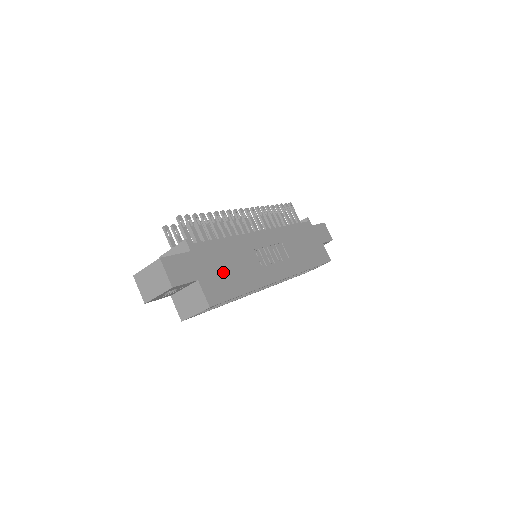
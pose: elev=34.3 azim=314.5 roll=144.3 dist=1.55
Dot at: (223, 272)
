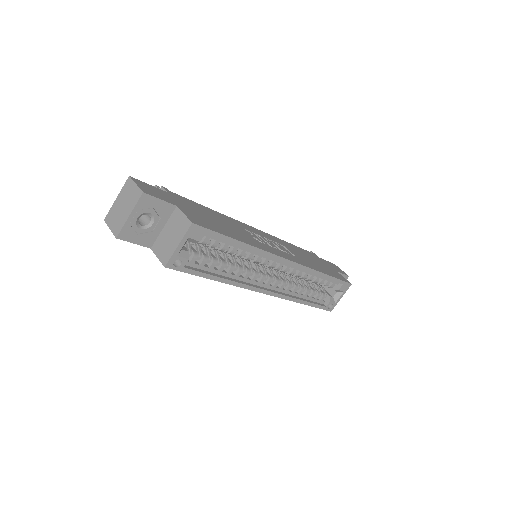
Dot at: (209, 219)
